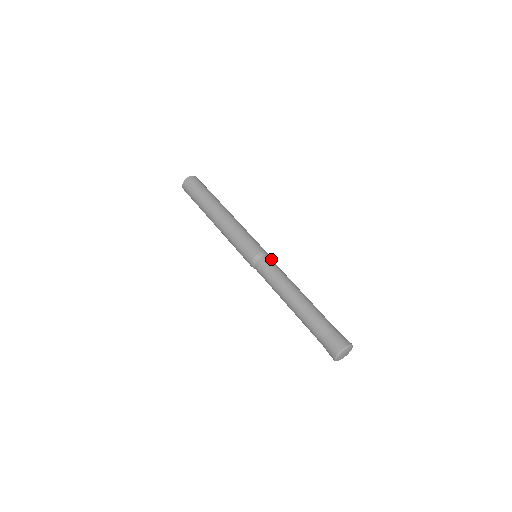
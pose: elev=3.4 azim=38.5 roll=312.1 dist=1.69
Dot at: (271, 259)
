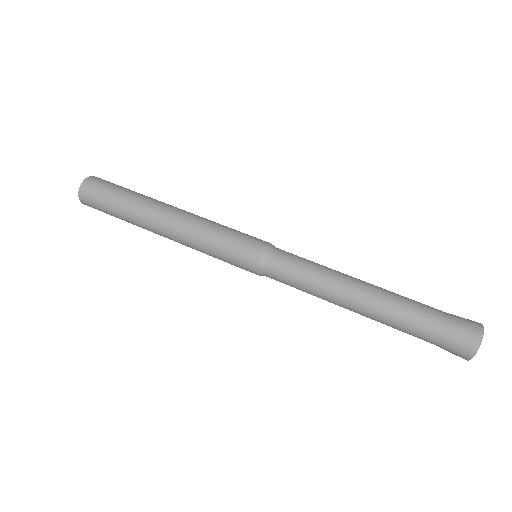
Dot at: (285, 251)
